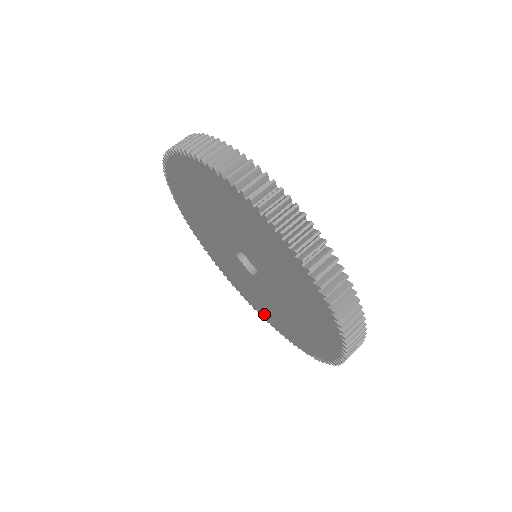
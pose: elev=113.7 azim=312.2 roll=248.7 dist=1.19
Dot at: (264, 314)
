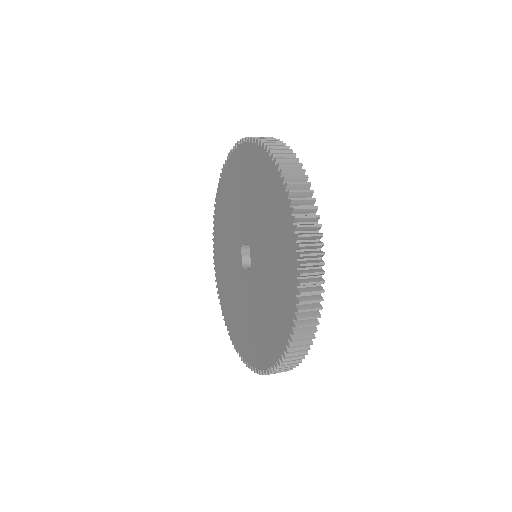
Dot at: (228, 315)
